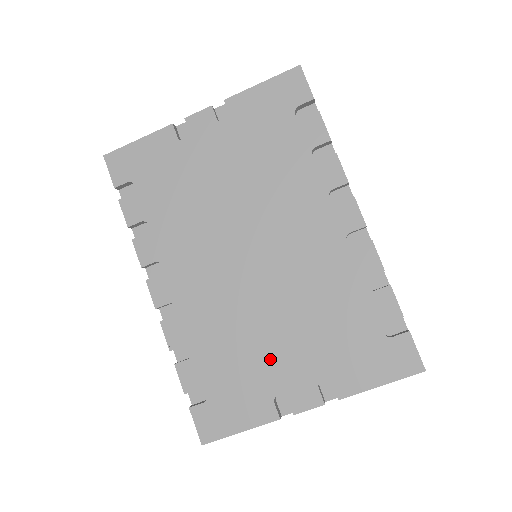
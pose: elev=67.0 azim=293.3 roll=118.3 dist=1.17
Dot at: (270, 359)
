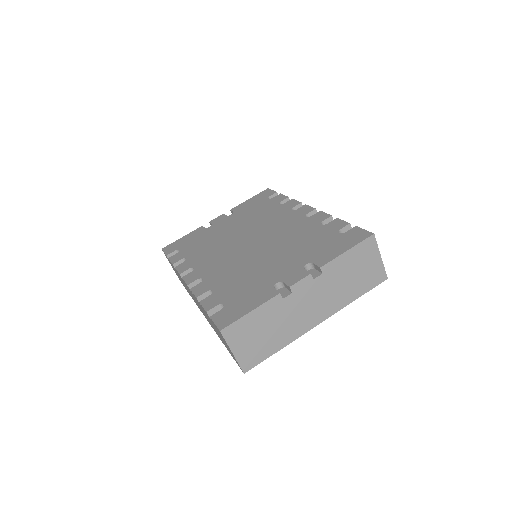
Dot at: (268, 272)
